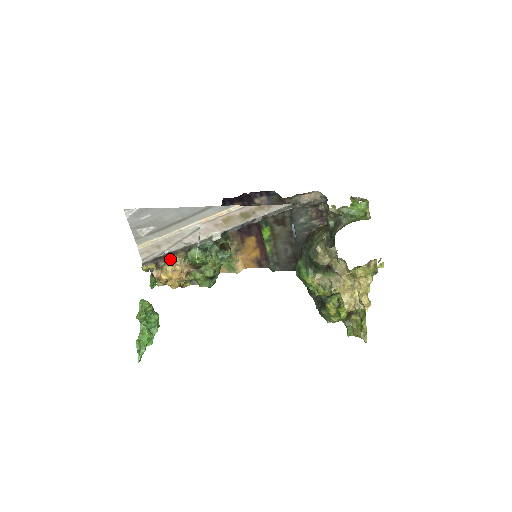
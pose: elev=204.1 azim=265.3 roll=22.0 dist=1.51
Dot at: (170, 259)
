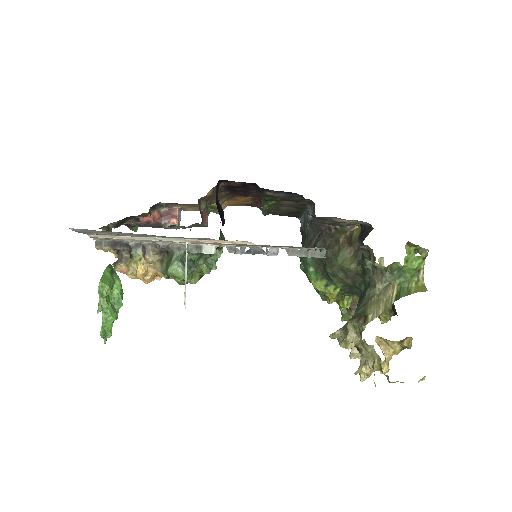
Dot at: (139, 256)
